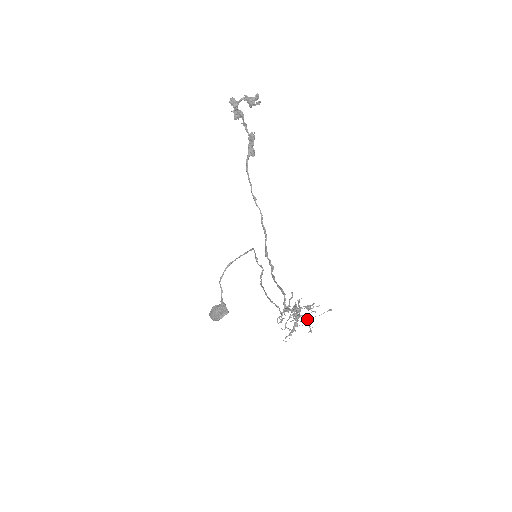
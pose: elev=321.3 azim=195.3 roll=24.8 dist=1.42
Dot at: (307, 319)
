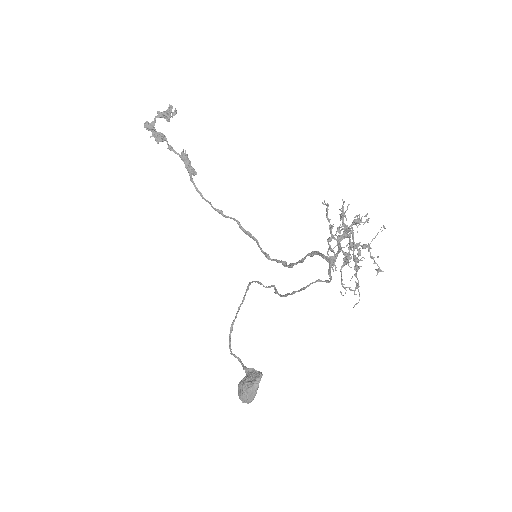
Dot at: (364, 246)
